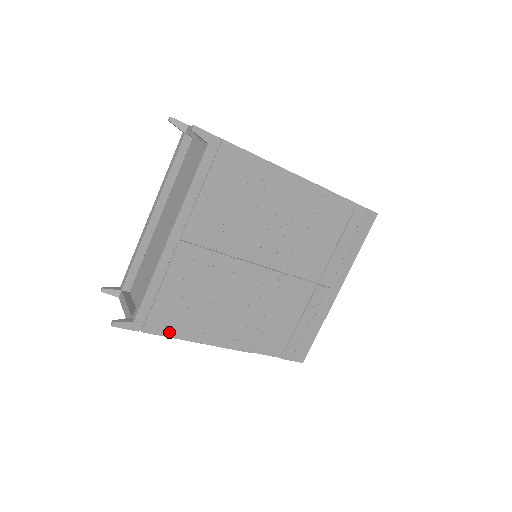
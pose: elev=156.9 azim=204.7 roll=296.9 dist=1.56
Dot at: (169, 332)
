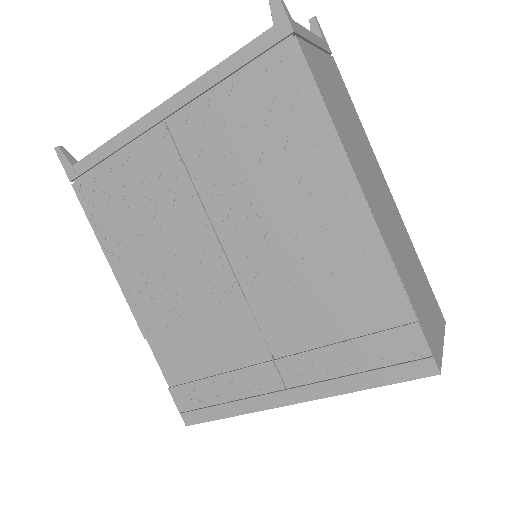
Dot at: (92, 214)
